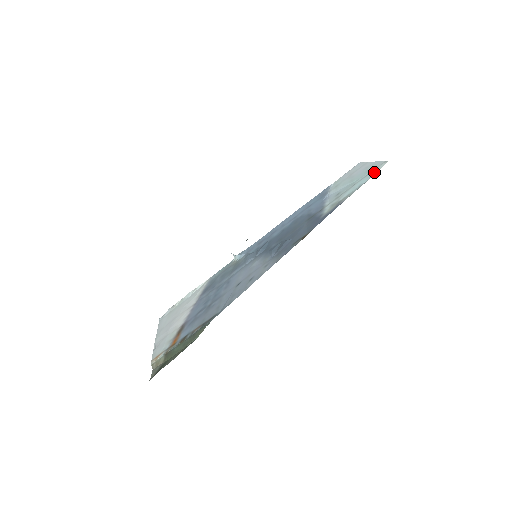
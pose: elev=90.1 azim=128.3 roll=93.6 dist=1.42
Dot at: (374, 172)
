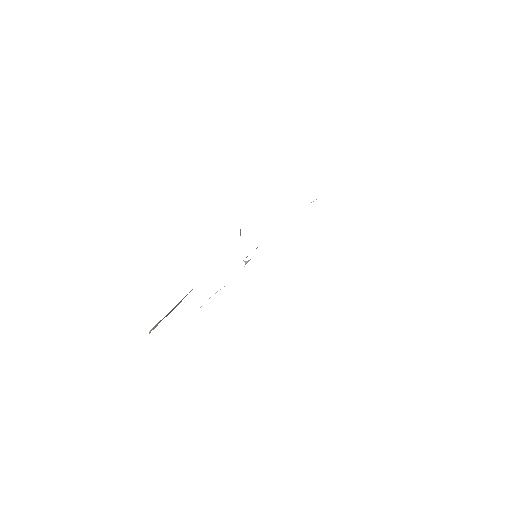
Dot at: occluded
